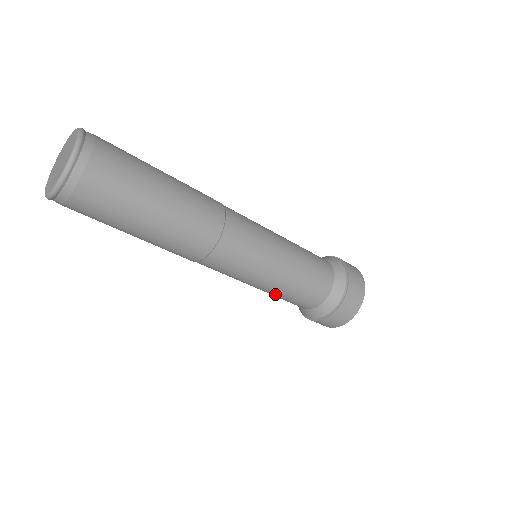
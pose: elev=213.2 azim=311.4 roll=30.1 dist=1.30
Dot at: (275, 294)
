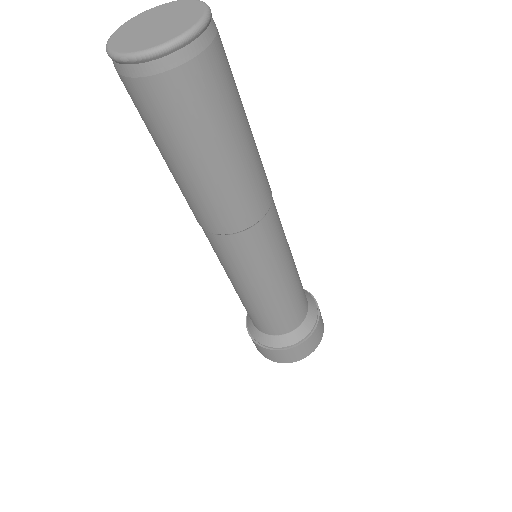
Dot at: occluded
